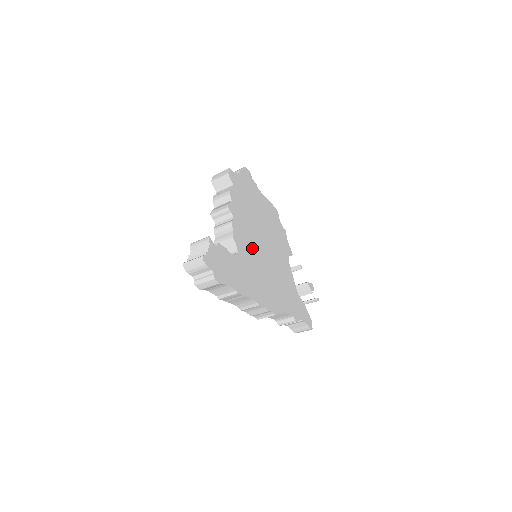
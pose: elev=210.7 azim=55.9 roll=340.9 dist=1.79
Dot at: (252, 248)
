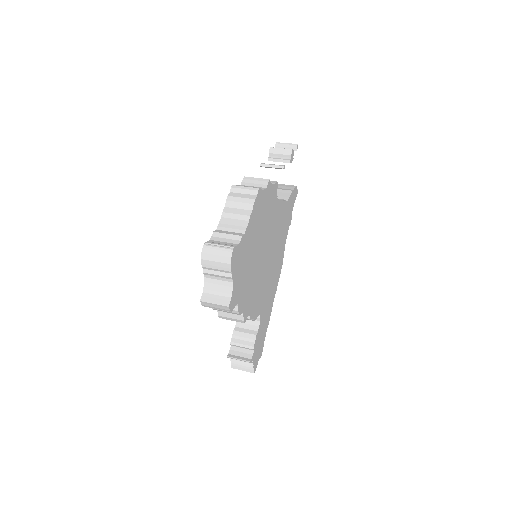
Dot at: (263, 284)
